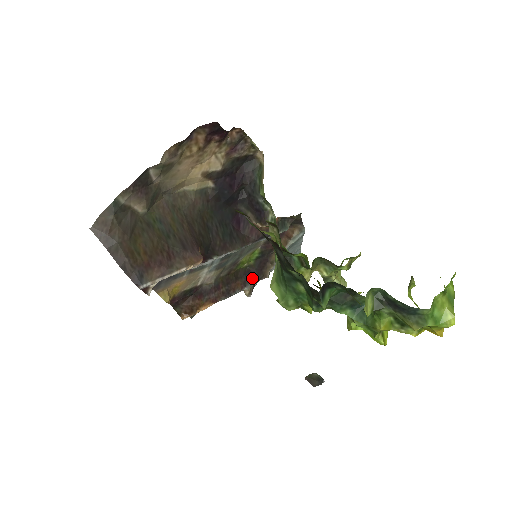
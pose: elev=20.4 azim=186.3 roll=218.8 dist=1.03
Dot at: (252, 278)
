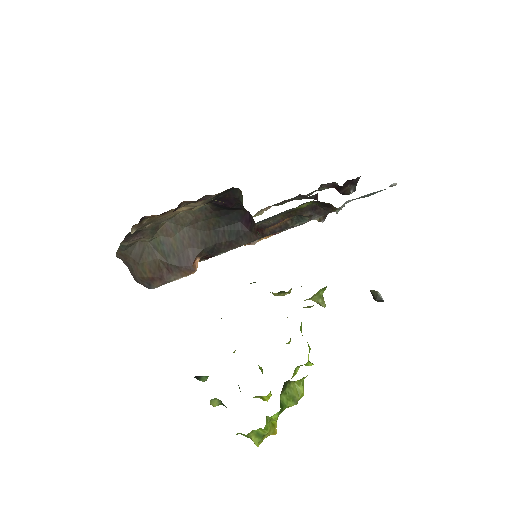
Dot at: (320, 212)
